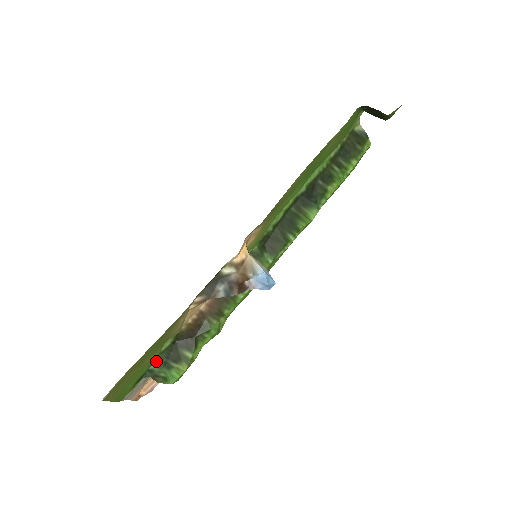
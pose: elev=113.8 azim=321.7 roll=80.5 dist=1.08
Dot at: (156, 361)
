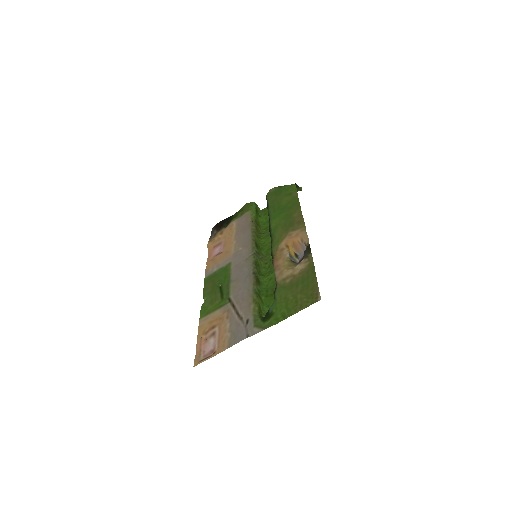
Dot at: (273, 303)
